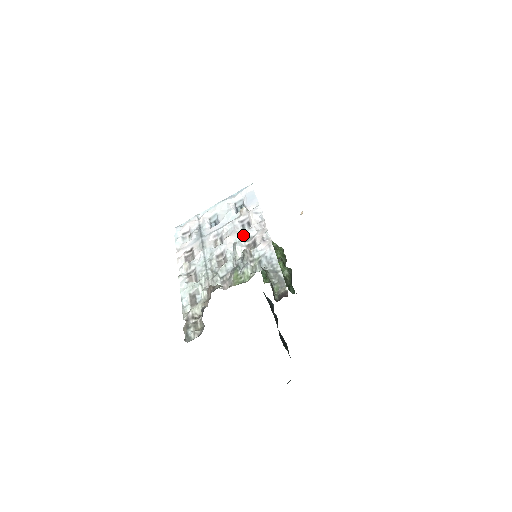
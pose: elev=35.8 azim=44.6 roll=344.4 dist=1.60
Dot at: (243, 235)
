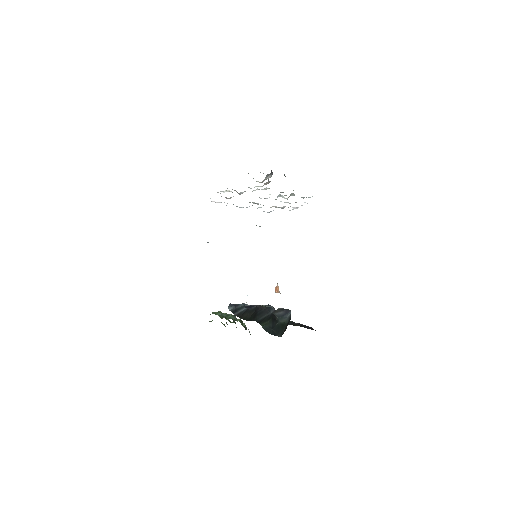
Dot at: occluded
